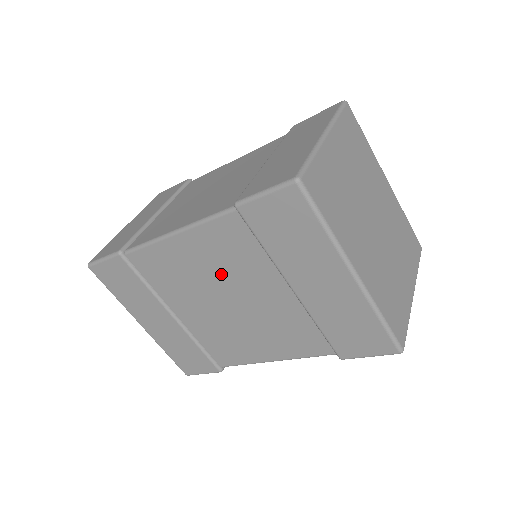
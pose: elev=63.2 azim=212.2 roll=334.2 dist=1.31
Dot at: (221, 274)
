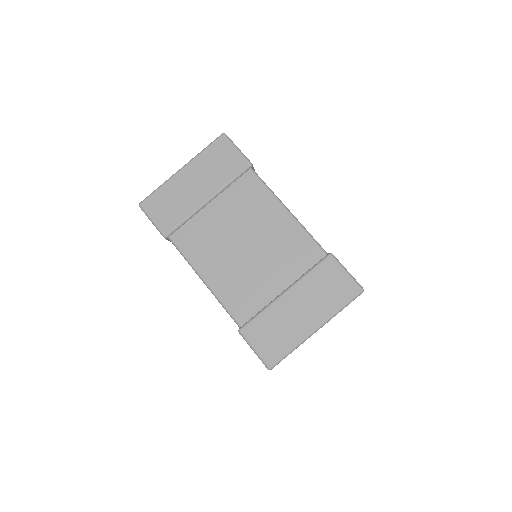
Dot at: occluded
